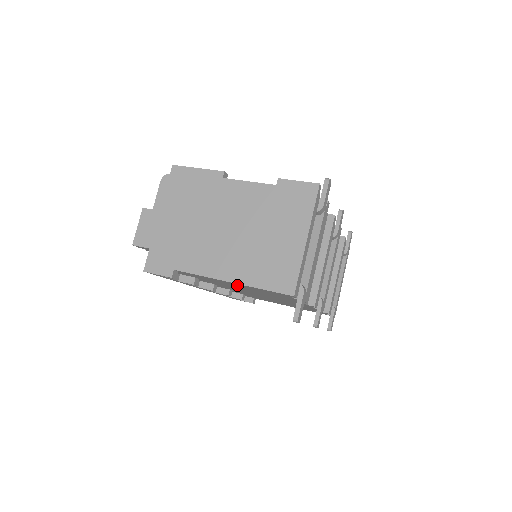
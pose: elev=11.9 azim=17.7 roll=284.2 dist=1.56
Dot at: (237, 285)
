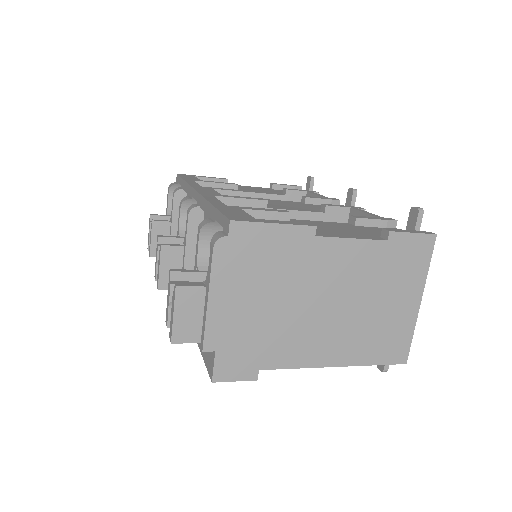
Dot at: occluded
